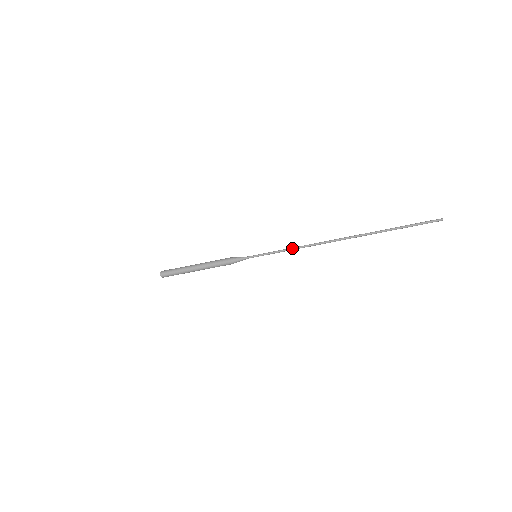
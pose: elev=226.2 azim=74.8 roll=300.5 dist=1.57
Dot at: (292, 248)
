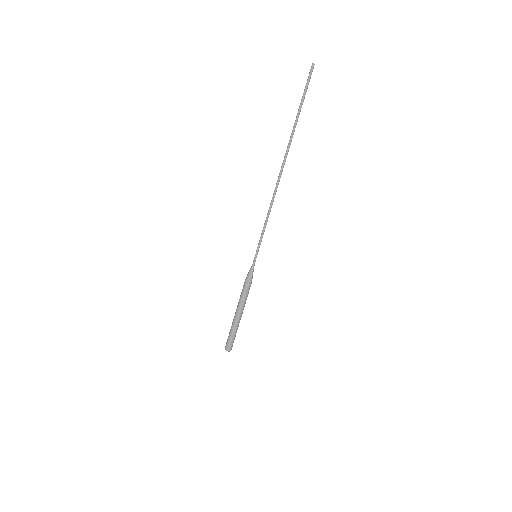
Dot at: (266, 219)
